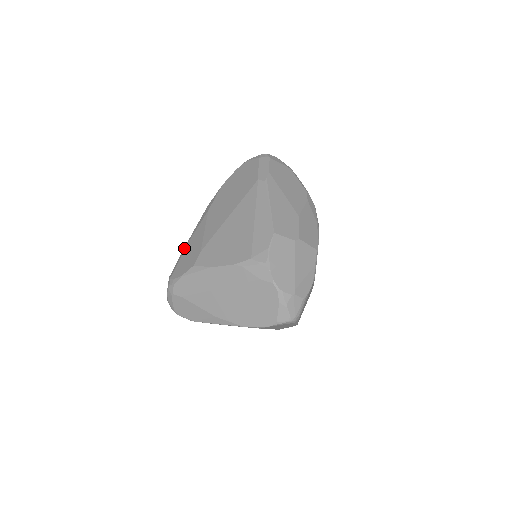
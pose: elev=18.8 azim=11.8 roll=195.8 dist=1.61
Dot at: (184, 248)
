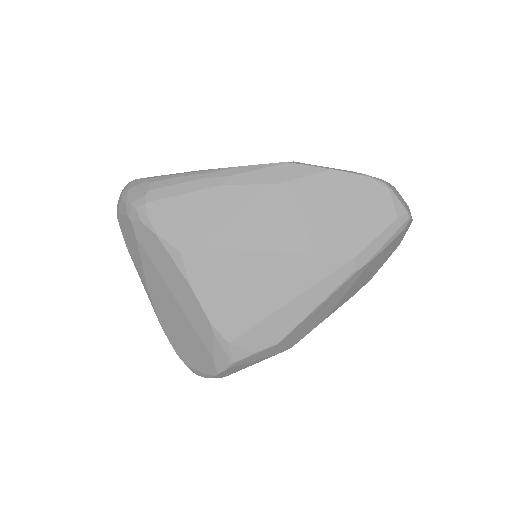
Dot at: (202, 182)
